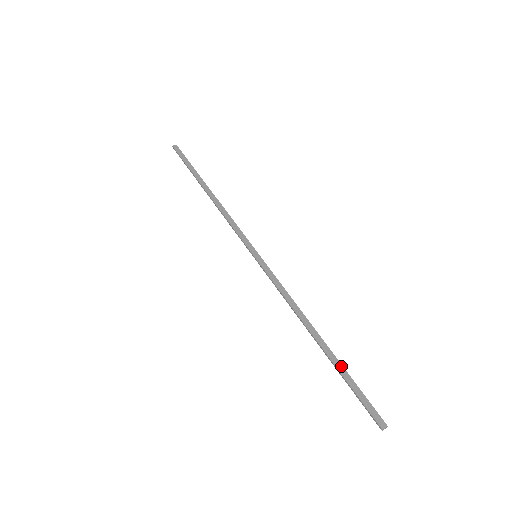
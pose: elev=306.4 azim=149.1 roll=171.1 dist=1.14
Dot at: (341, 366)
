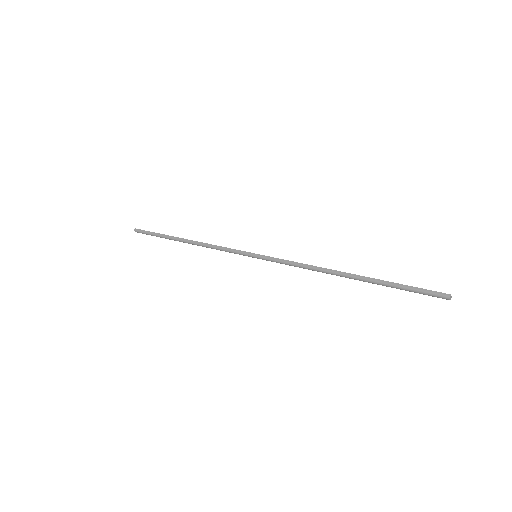
Dot at: (382, 281)
